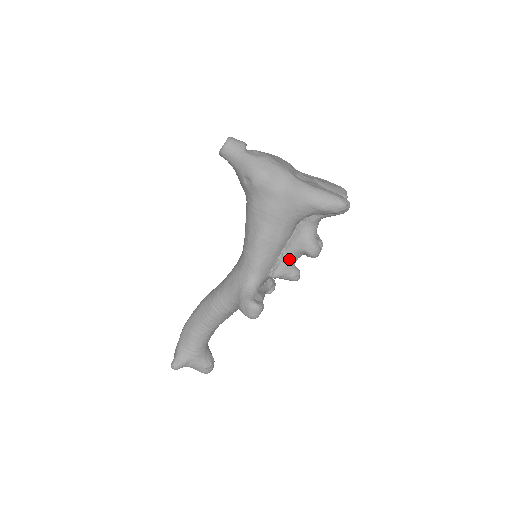
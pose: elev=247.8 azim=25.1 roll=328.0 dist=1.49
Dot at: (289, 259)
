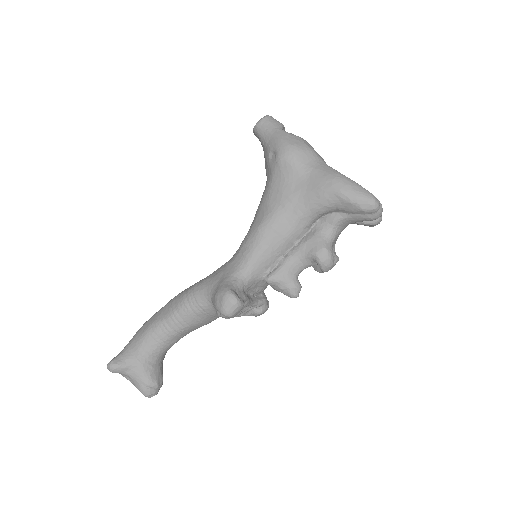
Dot at: (293, 263)
